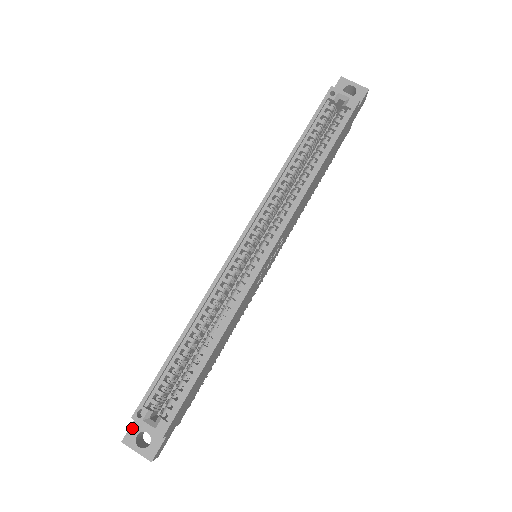
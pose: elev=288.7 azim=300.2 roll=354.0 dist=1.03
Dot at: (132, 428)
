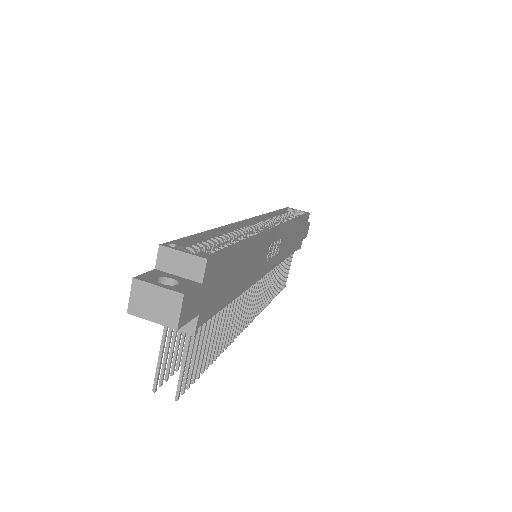
Dot at: (149, 273)
